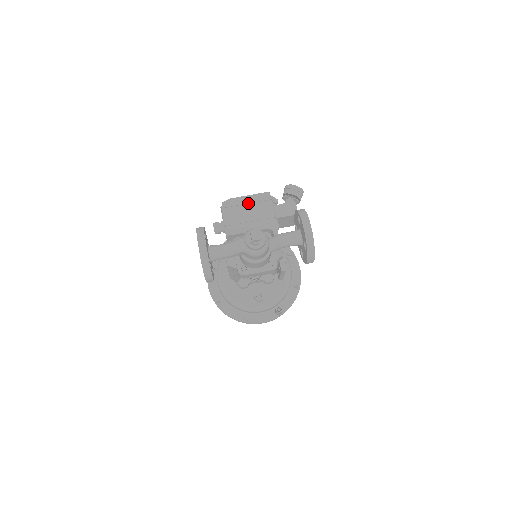
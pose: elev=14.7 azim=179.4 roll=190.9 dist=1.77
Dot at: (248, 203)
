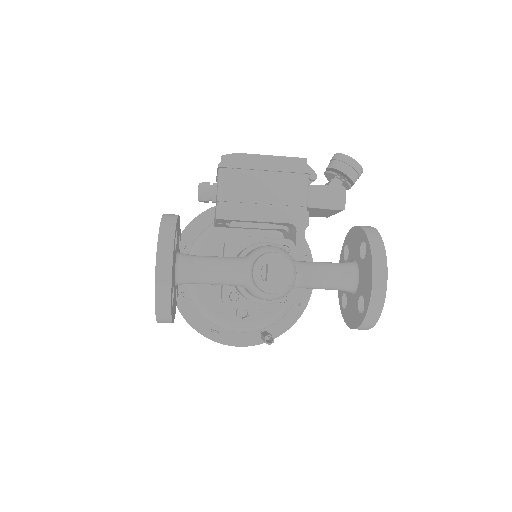
Dot at: (267, 170)
